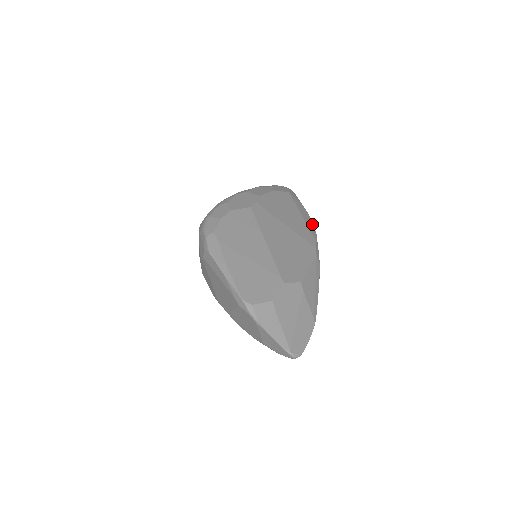
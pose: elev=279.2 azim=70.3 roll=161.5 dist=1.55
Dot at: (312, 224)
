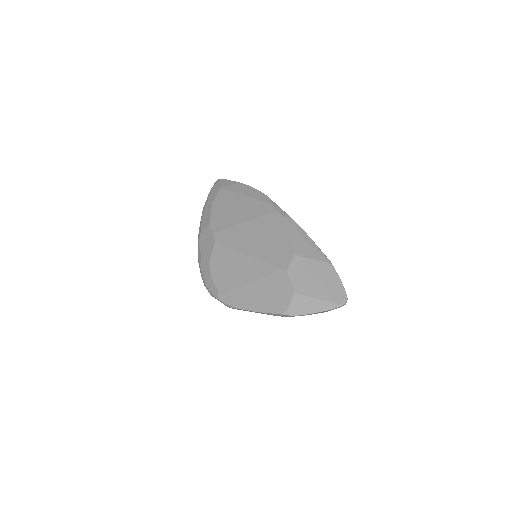
Dot at: (257, 191)
